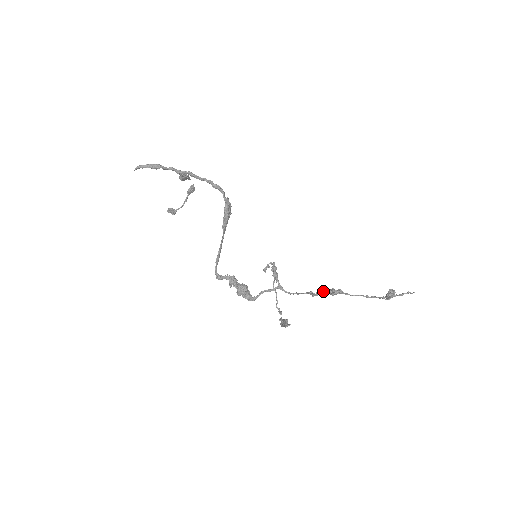
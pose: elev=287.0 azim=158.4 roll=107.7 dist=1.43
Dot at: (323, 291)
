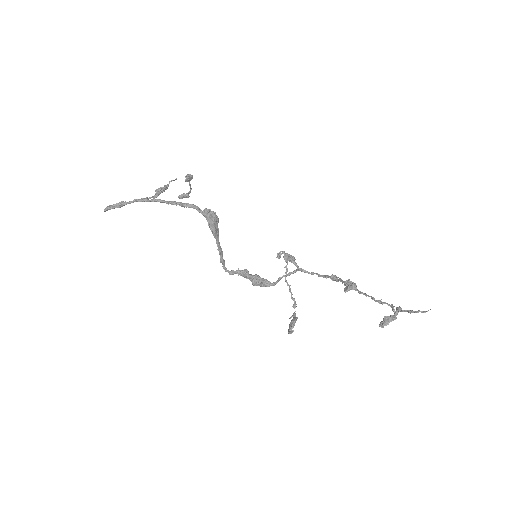
Dot at: (341, 280)
